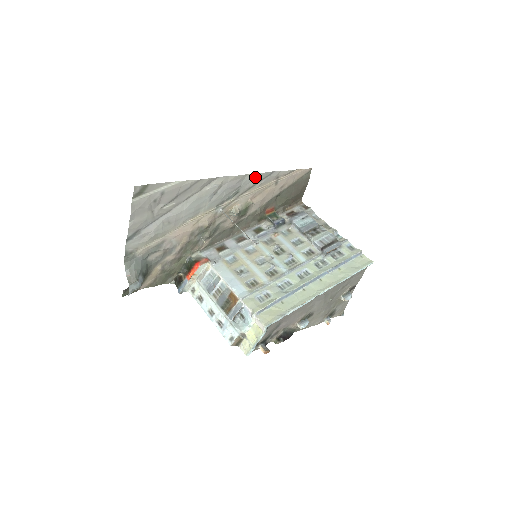
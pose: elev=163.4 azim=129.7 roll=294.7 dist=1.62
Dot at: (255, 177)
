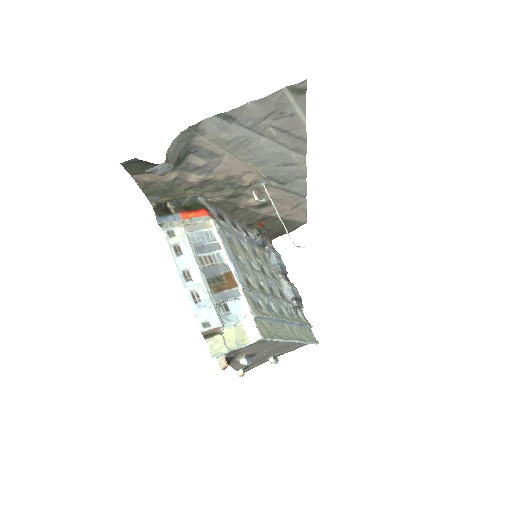
Dot at: (301, 187)
